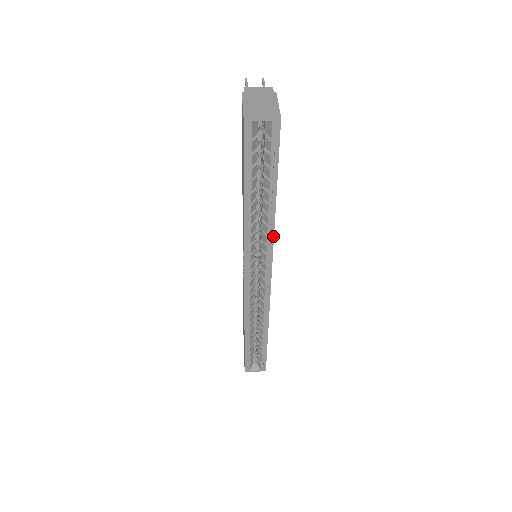
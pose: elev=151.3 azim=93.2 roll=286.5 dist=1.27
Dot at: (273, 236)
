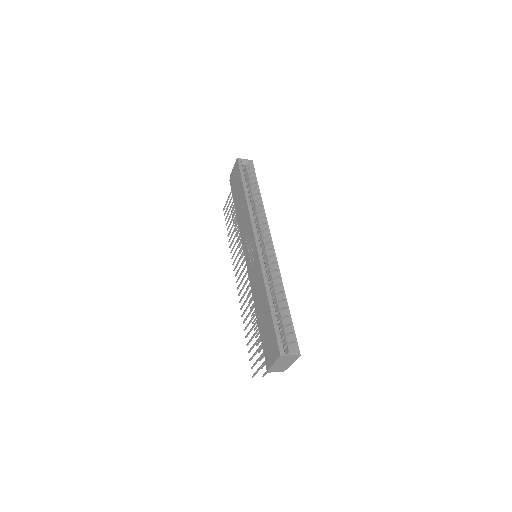
Dot at: occluded
